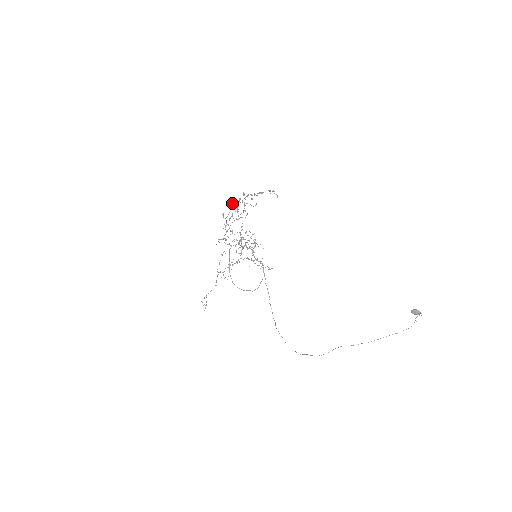
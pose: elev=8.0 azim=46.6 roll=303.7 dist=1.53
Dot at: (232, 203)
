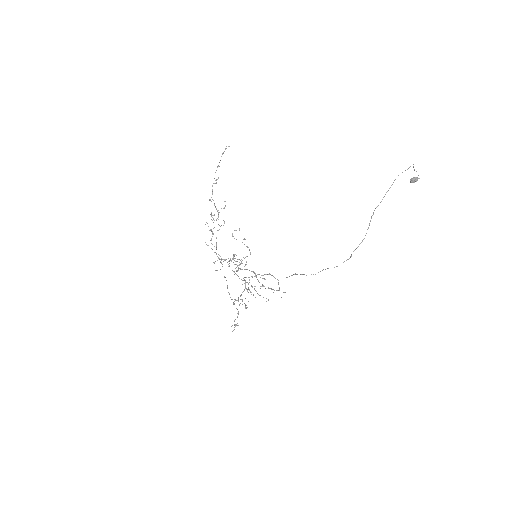
Dot at: occluded
